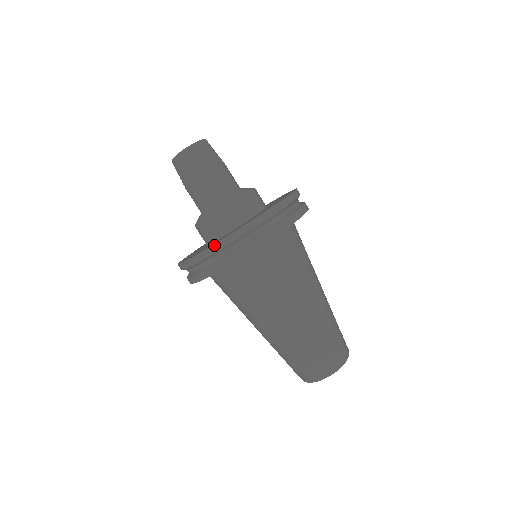
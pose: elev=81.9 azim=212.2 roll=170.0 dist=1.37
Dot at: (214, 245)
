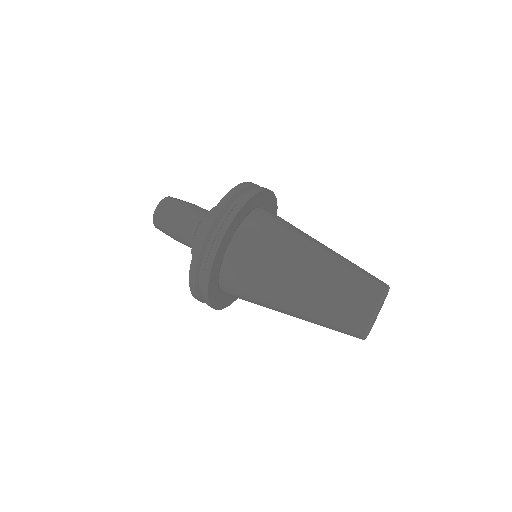
Dot at: (204, 227)
